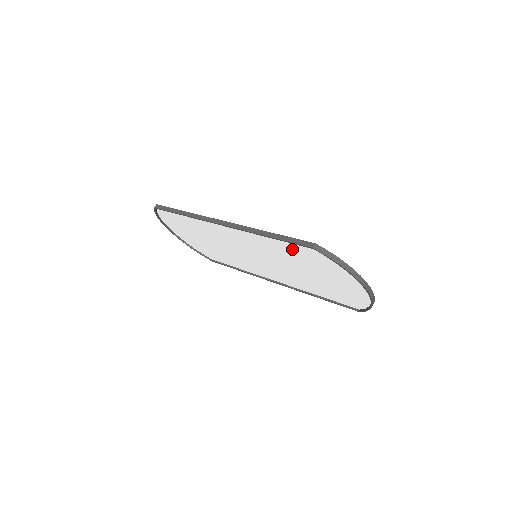
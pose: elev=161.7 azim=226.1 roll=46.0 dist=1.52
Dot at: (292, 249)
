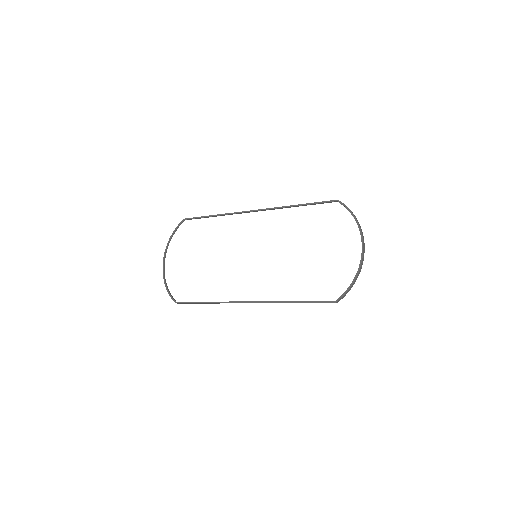
Dot at: (312, 217)
